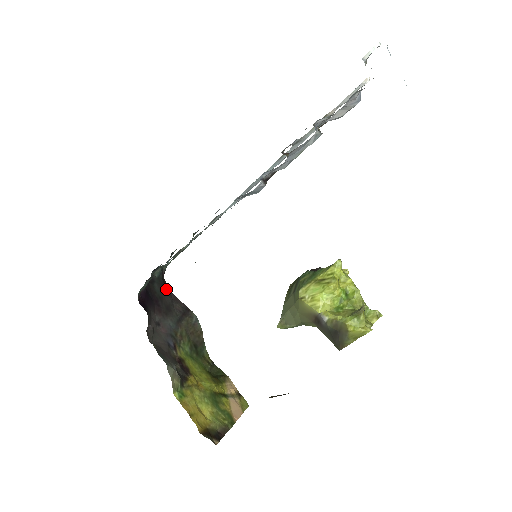
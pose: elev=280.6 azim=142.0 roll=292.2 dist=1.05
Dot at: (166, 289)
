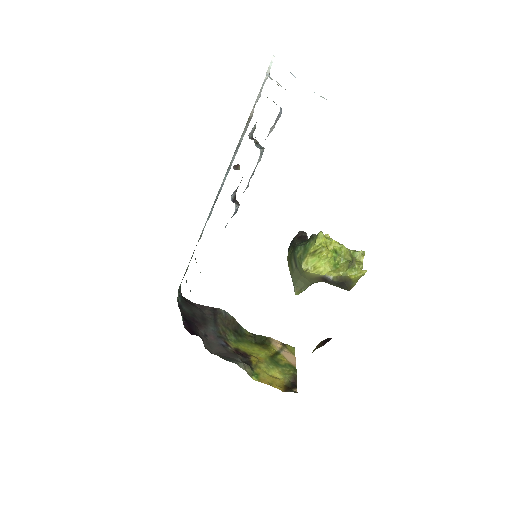
Dot at: (191, 305)
